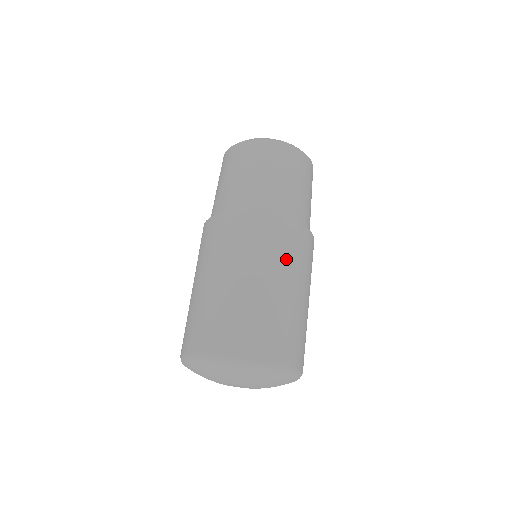
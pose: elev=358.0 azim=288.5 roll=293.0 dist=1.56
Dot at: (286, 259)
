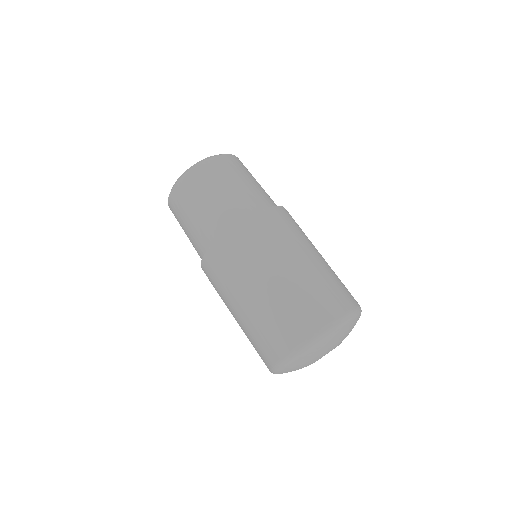
Dot at: (304, 235)
